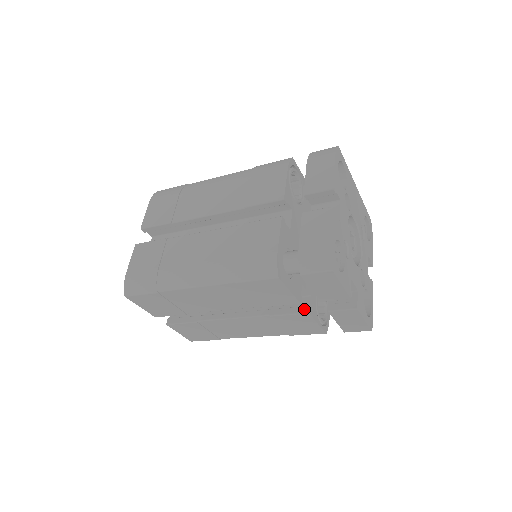
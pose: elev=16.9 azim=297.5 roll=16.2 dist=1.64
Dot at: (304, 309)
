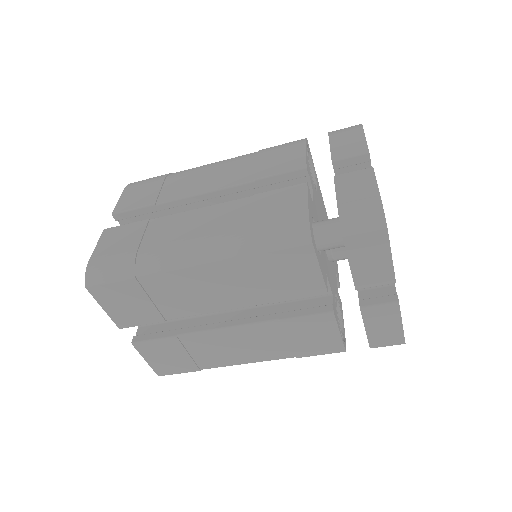
Dot at: (327, 308)
